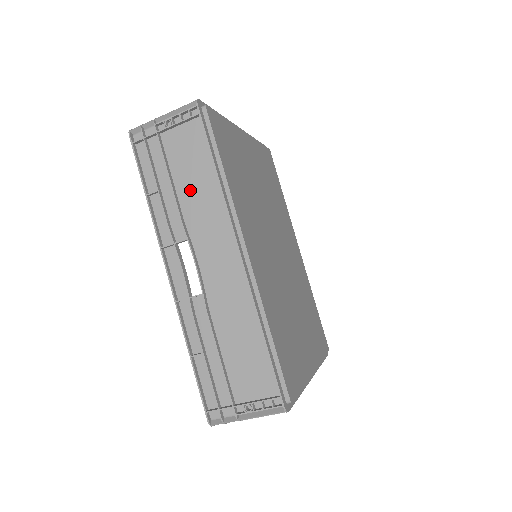
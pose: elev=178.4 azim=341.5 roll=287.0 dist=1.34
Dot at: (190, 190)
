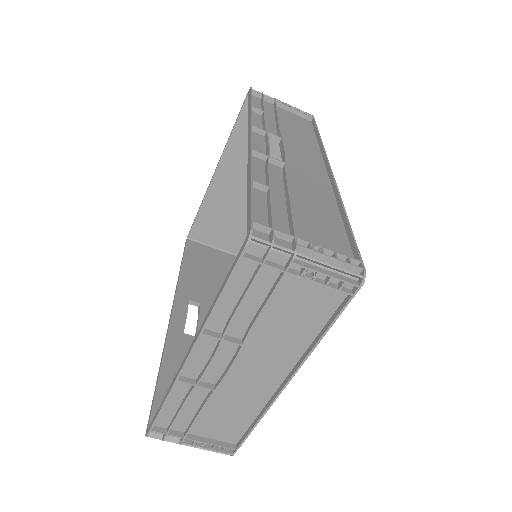
Dot at: (290, 131)
